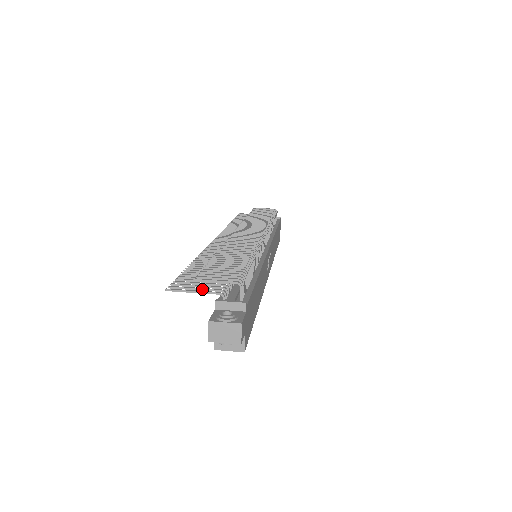
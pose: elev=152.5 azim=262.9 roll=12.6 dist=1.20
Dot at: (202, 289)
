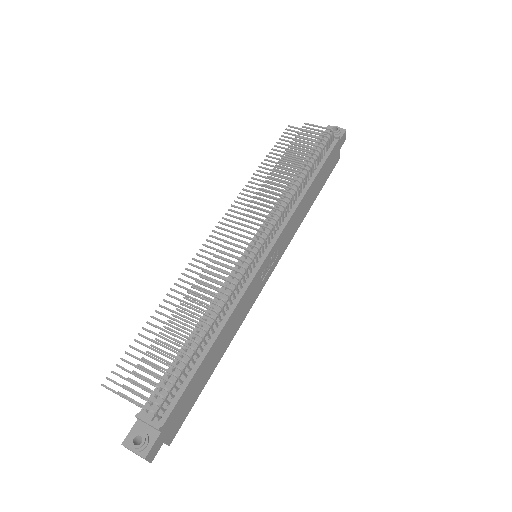
Dot at: (131, 392)
